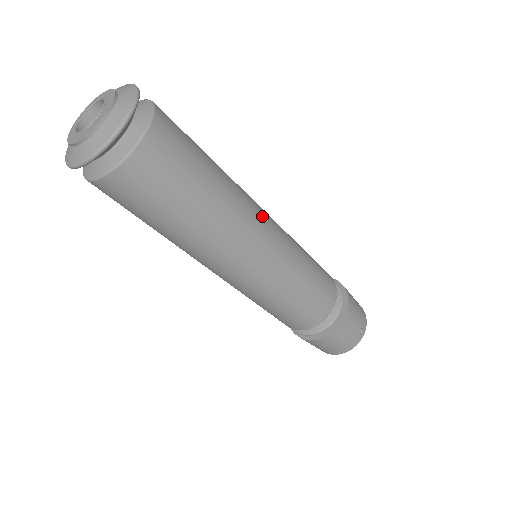
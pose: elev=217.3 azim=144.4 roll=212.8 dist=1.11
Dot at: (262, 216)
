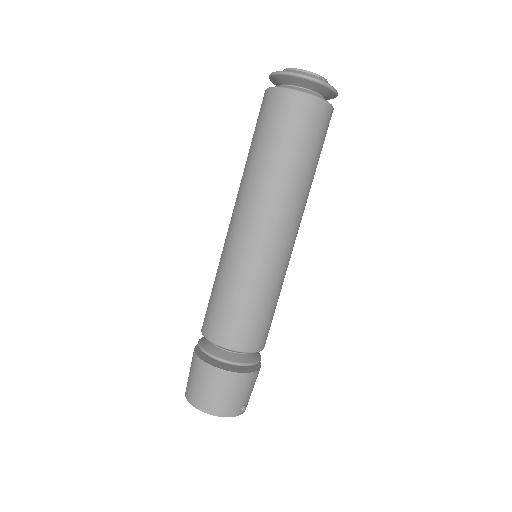
Dot at: occluded
